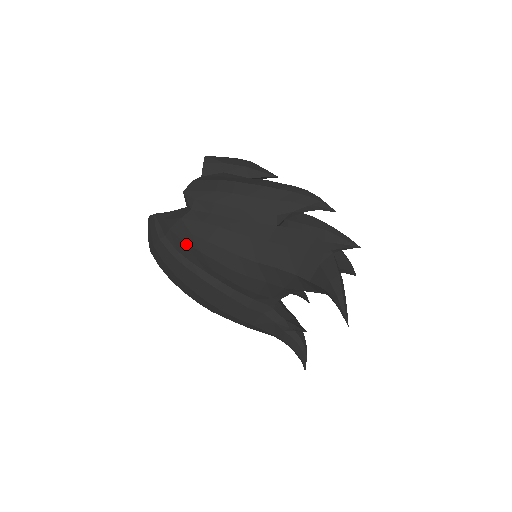
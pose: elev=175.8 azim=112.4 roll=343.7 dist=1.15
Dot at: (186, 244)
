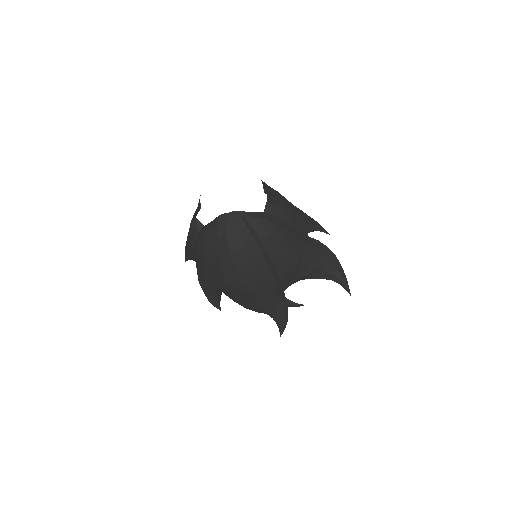
Dot at: (270, 238)
